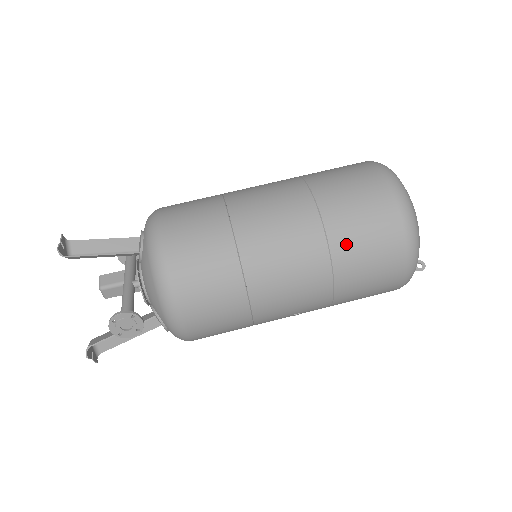
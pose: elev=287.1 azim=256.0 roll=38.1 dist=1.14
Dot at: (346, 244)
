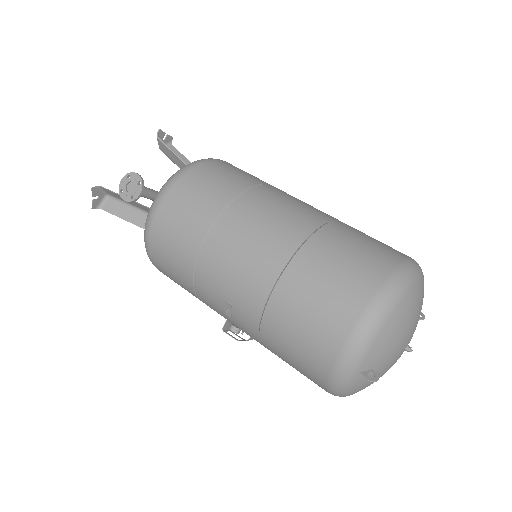
Dot at: (316, 257)
